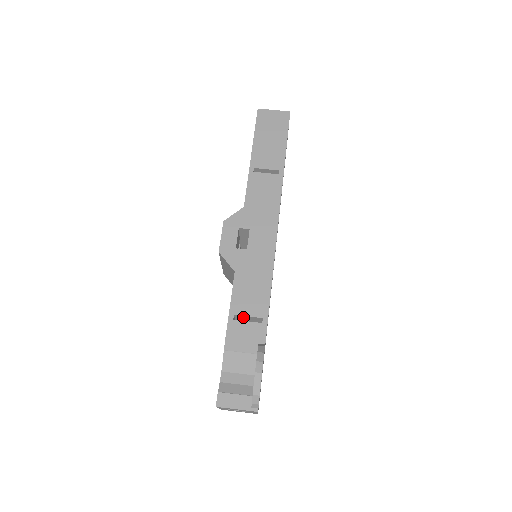
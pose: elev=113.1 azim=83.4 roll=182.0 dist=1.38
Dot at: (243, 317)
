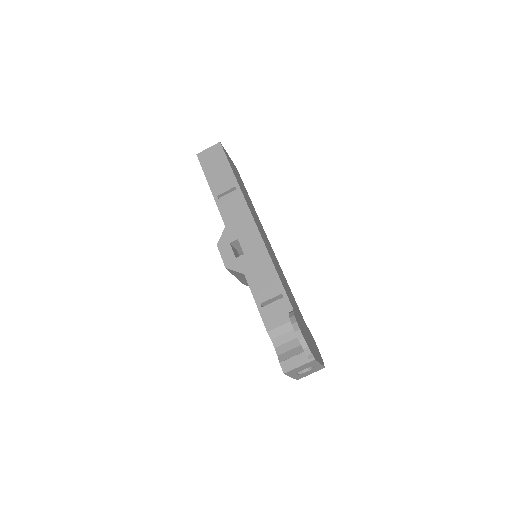
Dot at: (268, 302)
